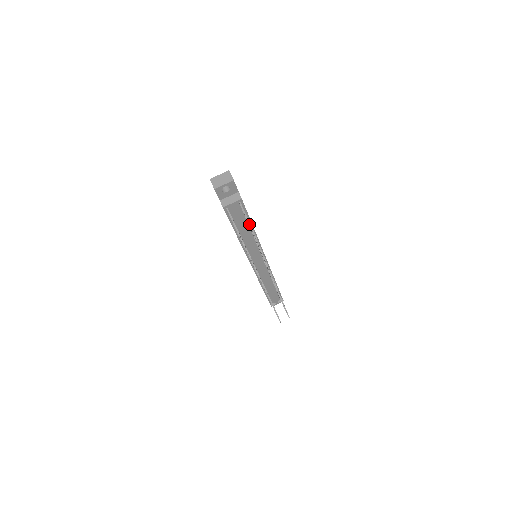
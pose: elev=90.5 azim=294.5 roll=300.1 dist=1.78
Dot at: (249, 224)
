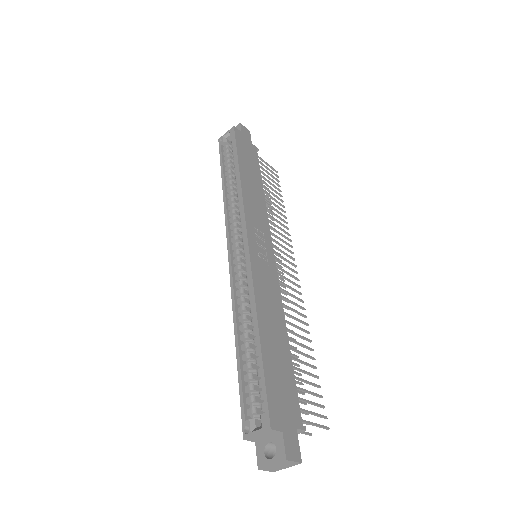
Dot at: occluded
